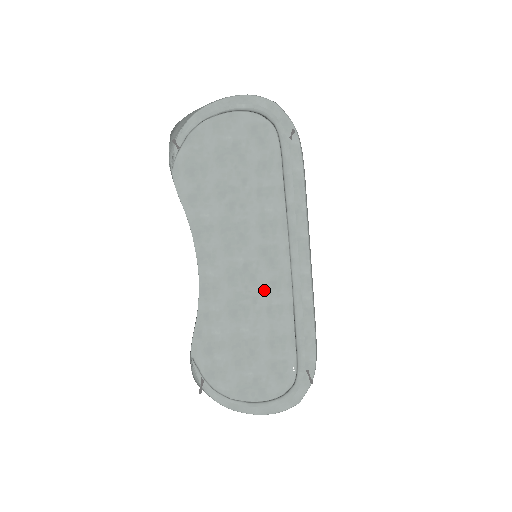
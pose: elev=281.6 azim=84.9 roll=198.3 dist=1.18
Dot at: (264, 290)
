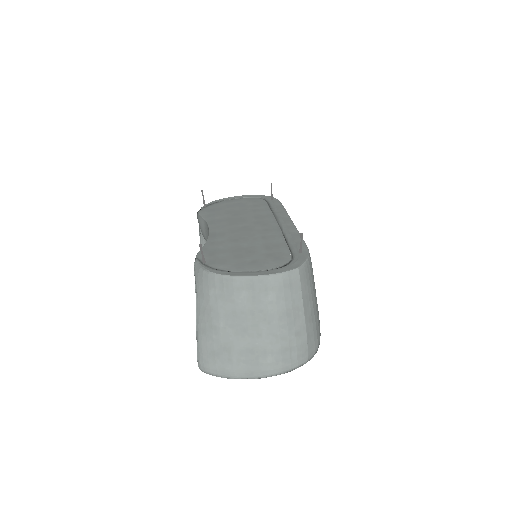
Dot at: (259, 232)
